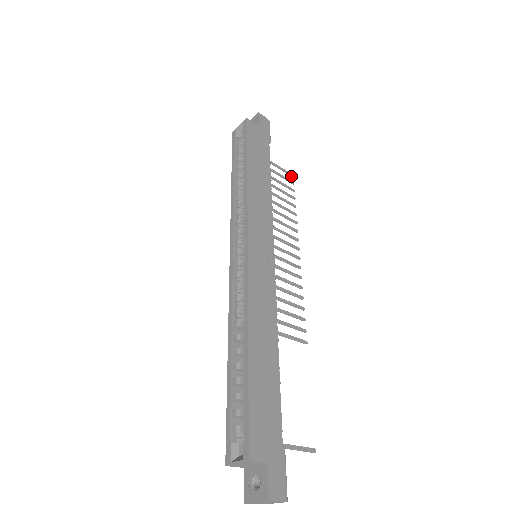
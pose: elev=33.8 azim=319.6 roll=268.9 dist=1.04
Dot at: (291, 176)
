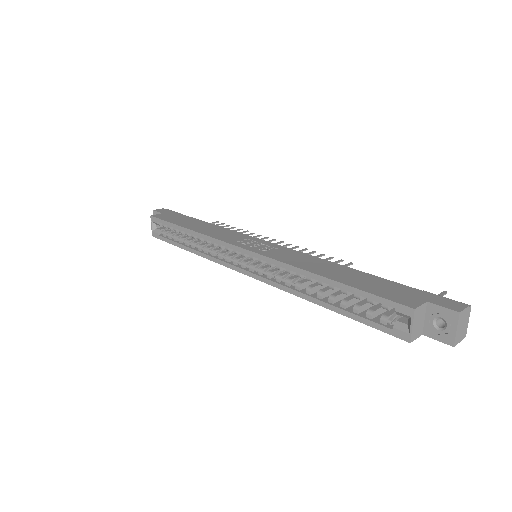
Dot at: occluded
